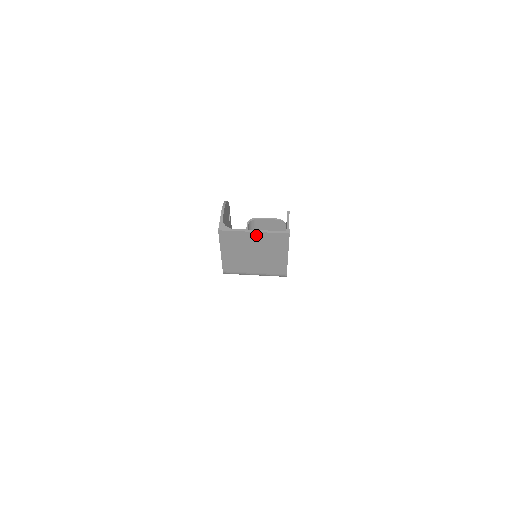
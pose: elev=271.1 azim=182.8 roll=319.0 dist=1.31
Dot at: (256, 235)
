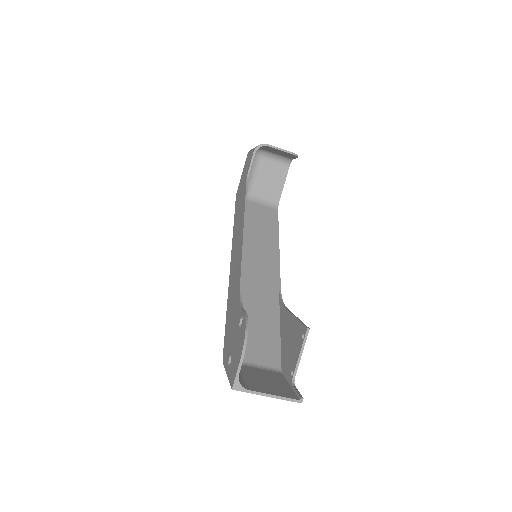
Dot at: (269, 395)
